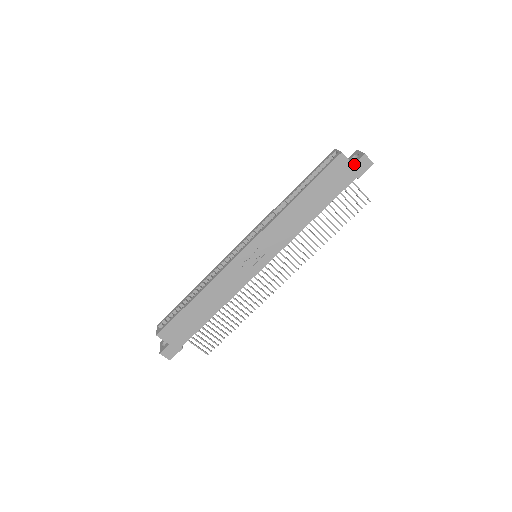
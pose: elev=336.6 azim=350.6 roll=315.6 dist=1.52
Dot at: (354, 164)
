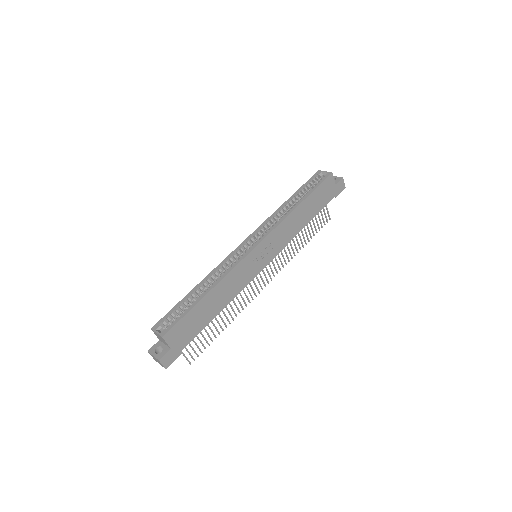
Dot at: (336, 184)
